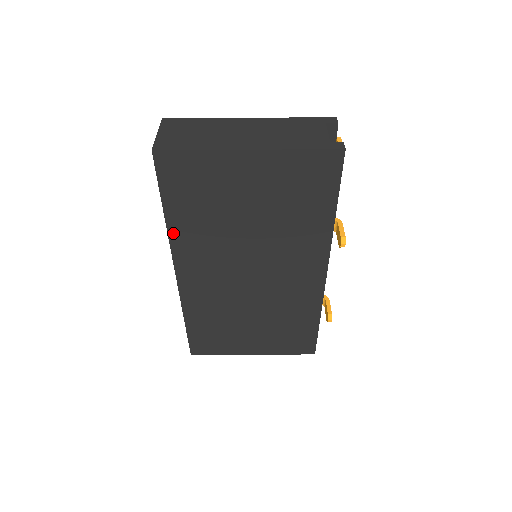
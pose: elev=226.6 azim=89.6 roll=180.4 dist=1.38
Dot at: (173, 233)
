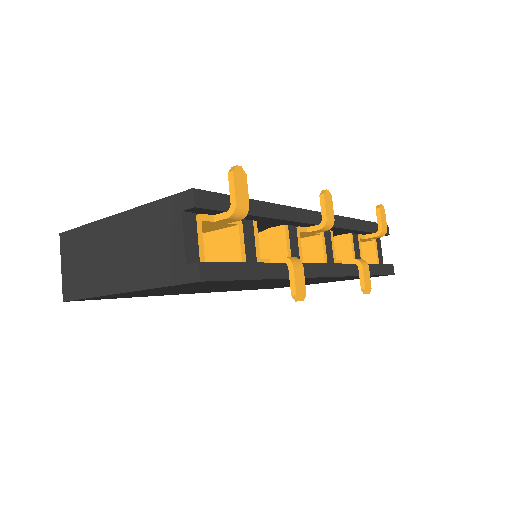
Dot at: (156, 295)
